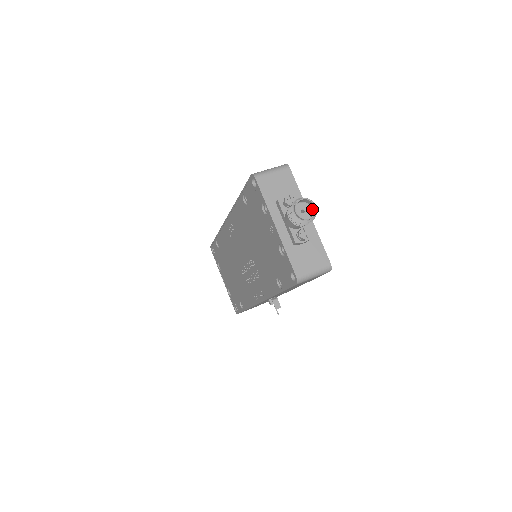
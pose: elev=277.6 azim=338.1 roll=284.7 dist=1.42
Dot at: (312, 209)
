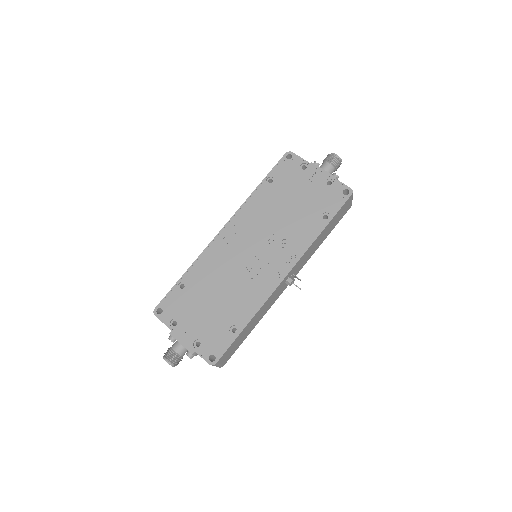
Dot at: occluded
